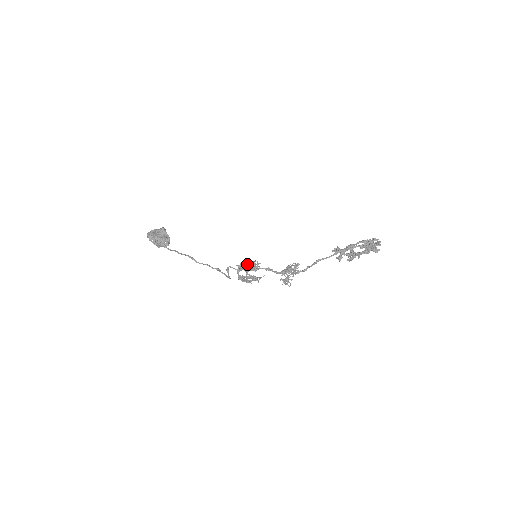
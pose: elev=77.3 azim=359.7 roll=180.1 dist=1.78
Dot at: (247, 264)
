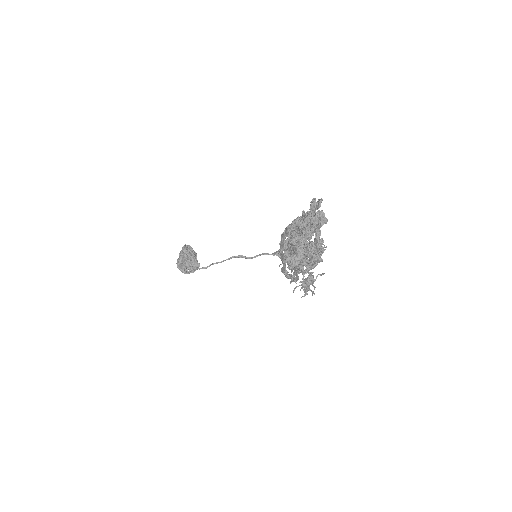
Dot at: occluded
